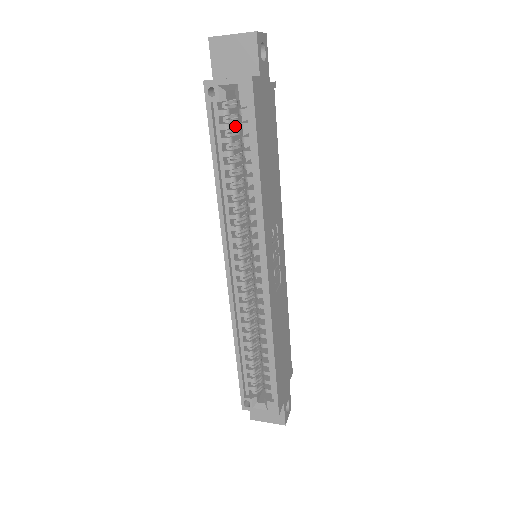
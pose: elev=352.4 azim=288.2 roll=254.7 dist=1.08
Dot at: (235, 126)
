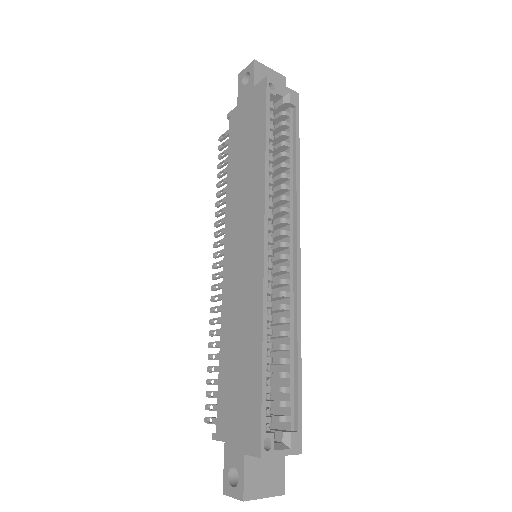
Dot at: occluded
